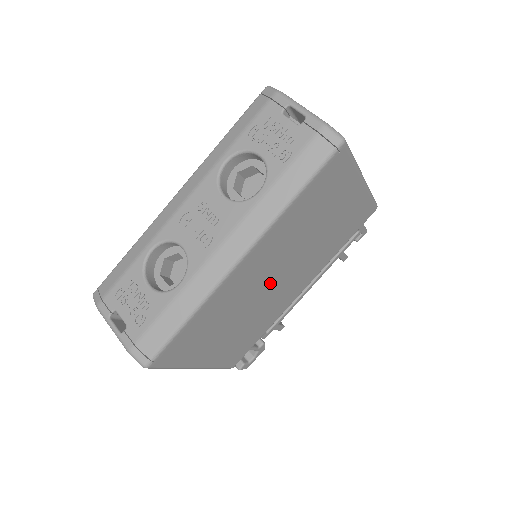
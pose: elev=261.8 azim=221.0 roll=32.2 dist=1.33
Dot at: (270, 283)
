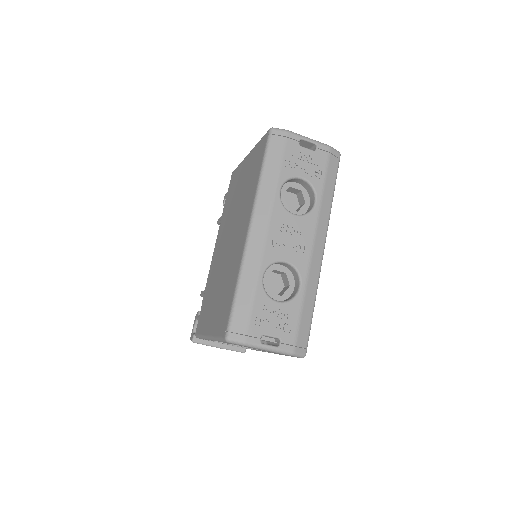
Dot at: occluded
